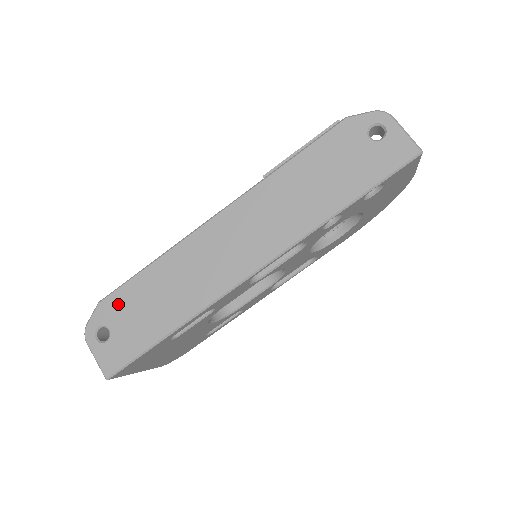
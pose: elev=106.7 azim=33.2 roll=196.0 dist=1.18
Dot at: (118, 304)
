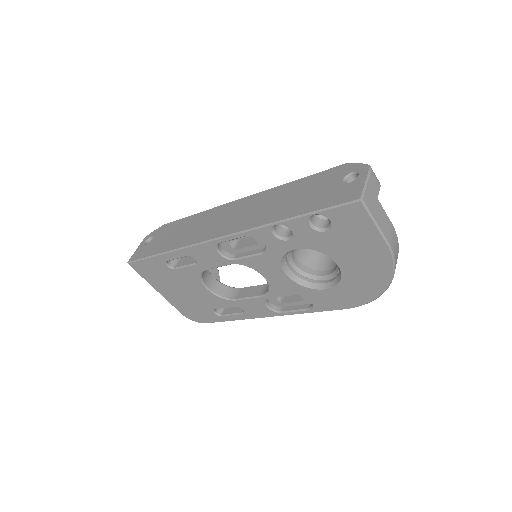
Dot at: (167, 228)
